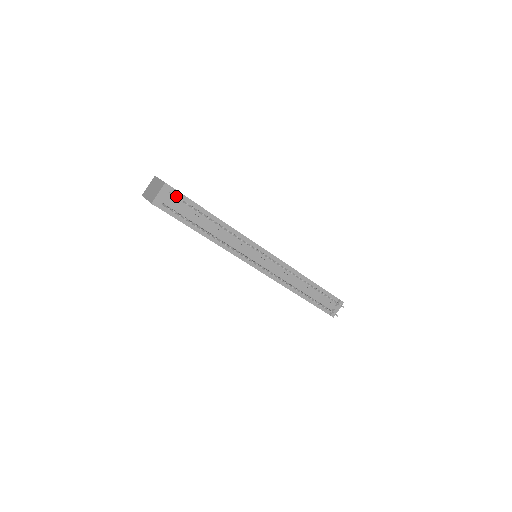
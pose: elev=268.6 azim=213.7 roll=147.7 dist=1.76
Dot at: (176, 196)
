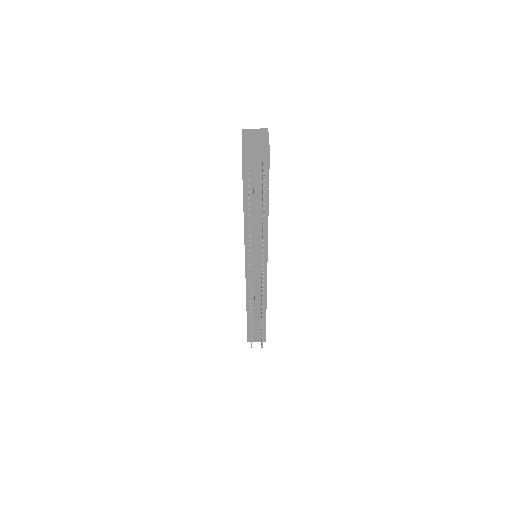
Dot at: occluded
